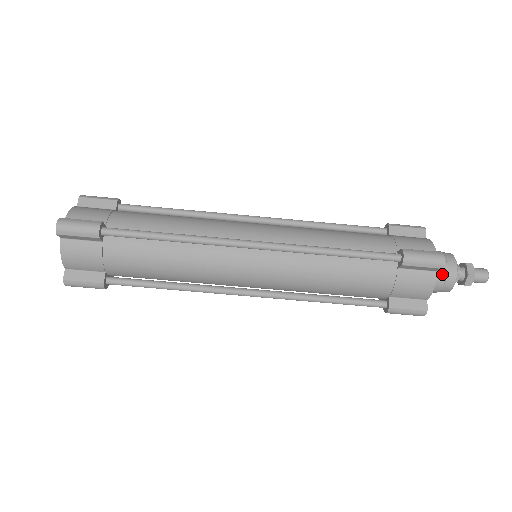
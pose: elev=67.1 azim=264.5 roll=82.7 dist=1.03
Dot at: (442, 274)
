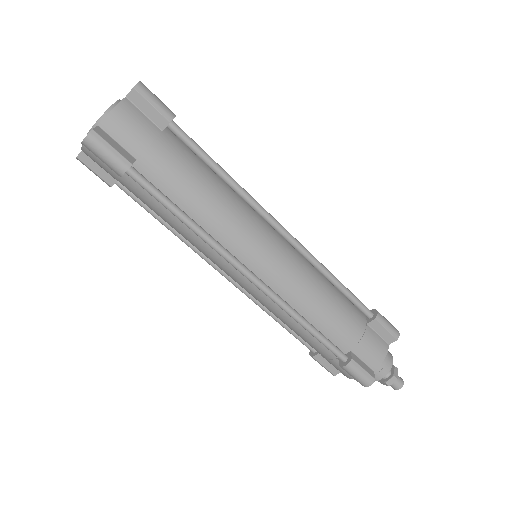
Dot at: occluded
